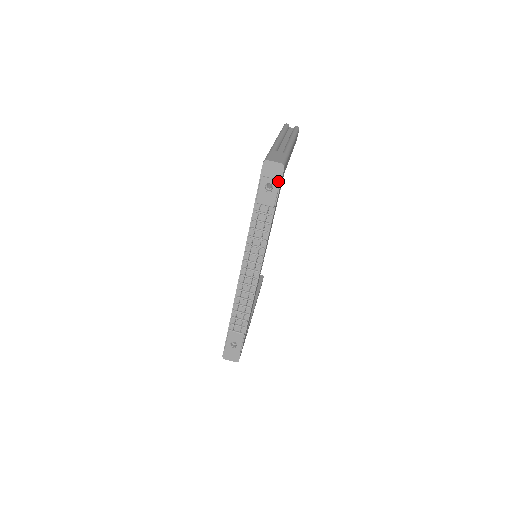
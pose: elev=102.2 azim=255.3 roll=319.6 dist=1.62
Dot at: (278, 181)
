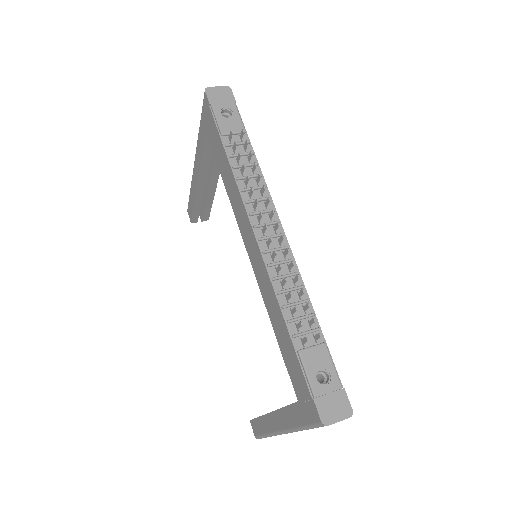
Dot at: (233, 103)
